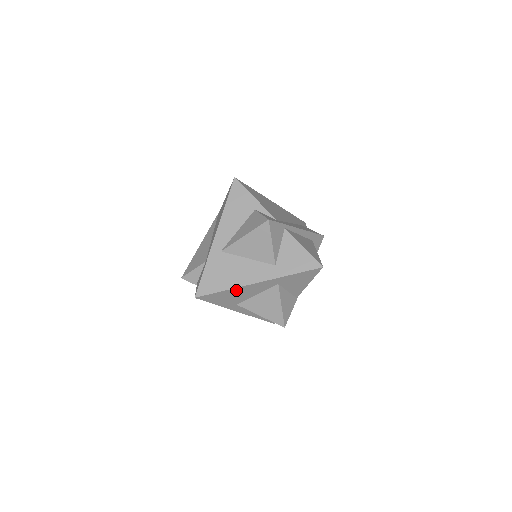
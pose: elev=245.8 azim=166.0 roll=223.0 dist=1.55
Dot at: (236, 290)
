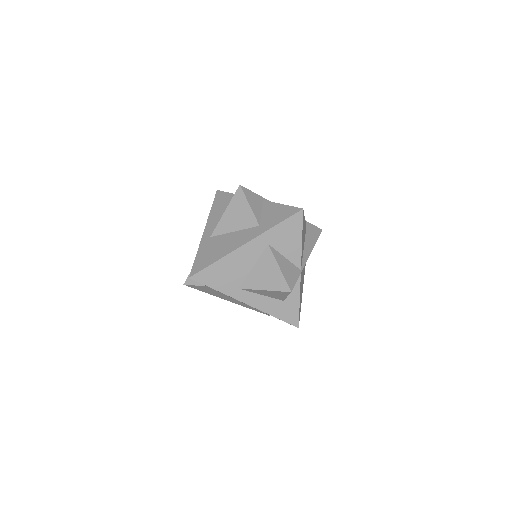
Dot at: (228, 260)
